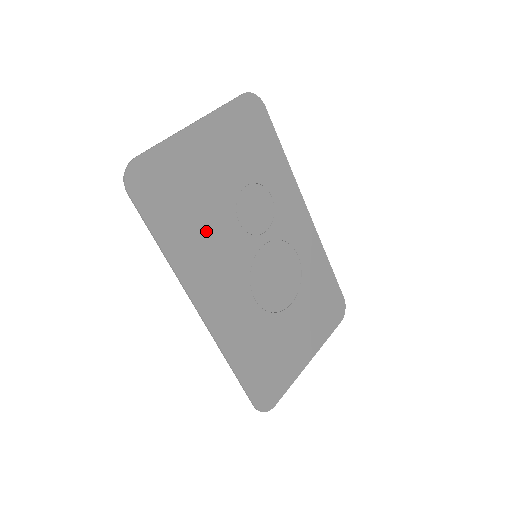
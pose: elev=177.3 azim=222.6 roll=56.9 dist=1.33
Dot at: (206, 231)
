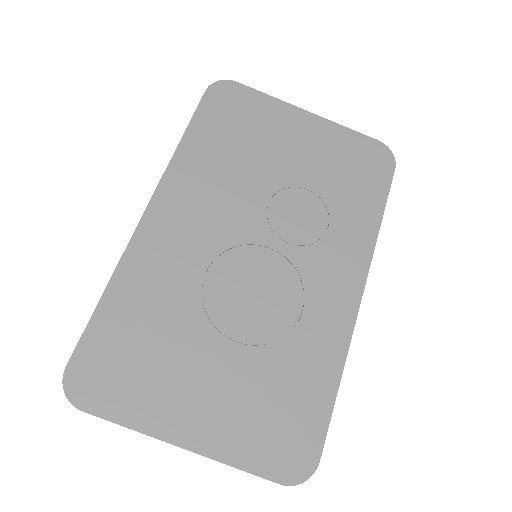
Dot at: (231, 171)
